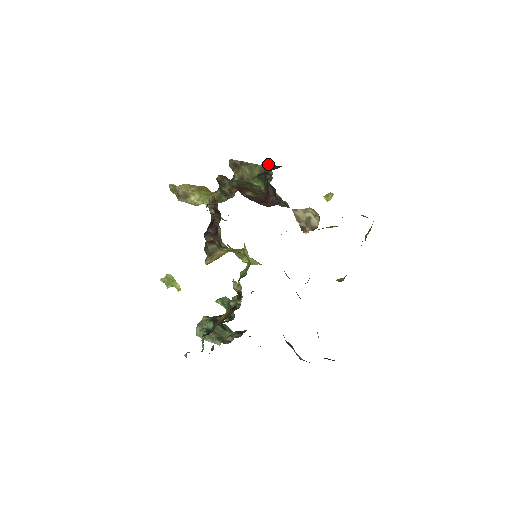
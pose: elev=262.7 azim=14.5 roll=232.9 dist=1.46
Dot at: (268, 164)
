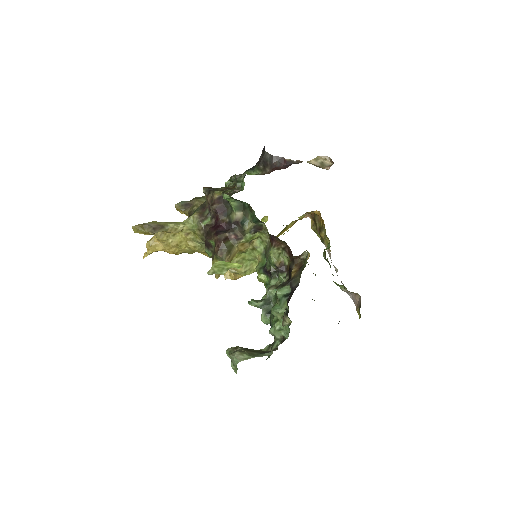
Dot at: occluded
